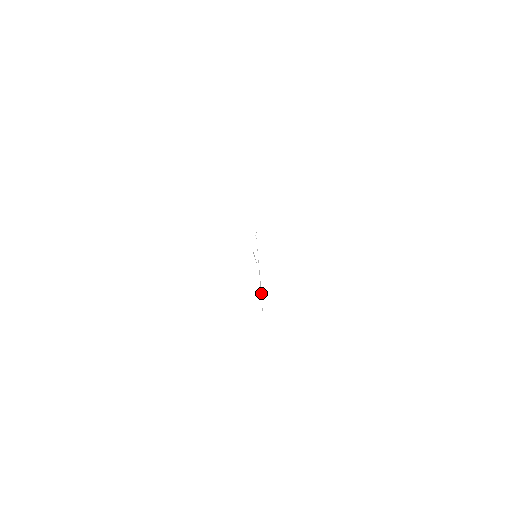
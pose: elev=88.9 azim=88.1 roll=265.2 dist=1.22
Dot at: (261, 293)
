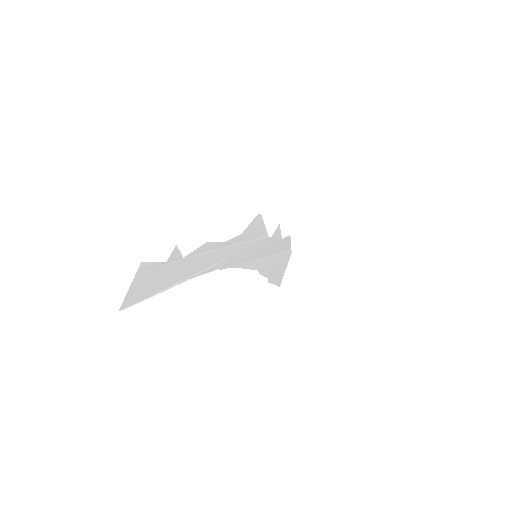
Dot at: (157, 293)
